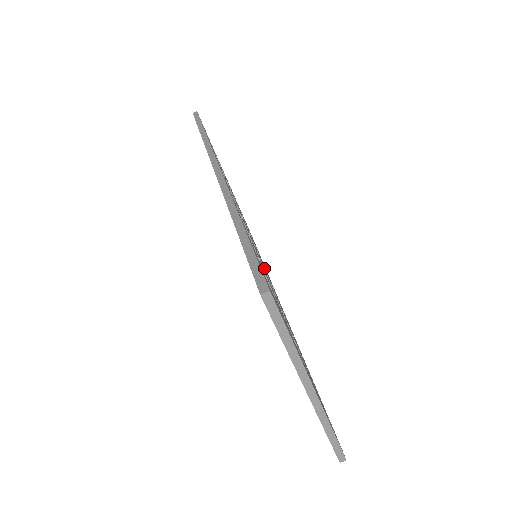
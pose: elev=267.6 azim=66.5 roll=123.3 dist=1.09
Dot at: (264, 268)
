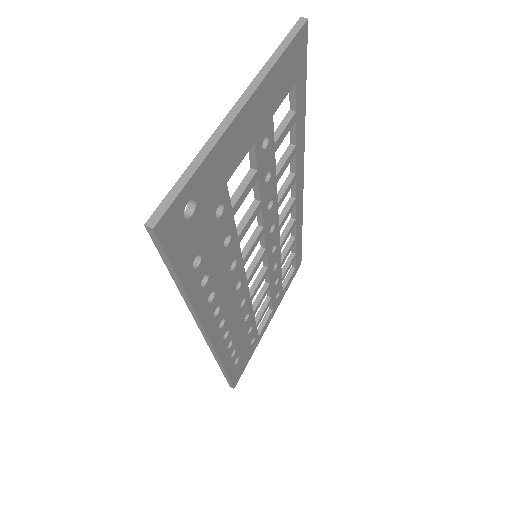
Dot at: (247, 280)
